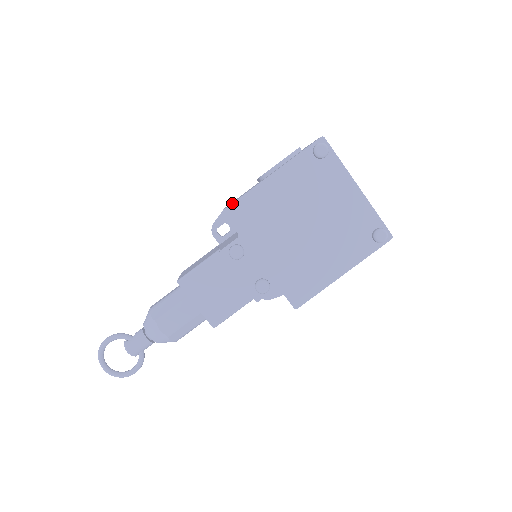
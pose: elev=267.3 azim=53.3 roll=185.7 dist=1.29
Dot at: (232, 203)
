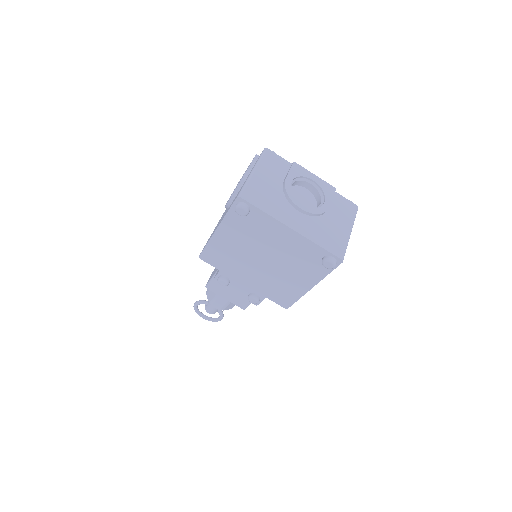
Dot at: (201, 252)
